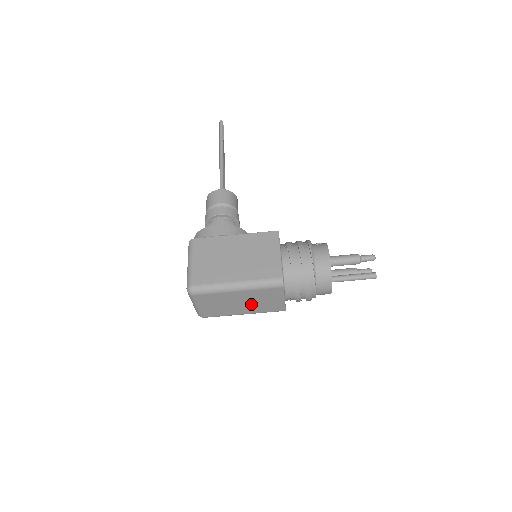
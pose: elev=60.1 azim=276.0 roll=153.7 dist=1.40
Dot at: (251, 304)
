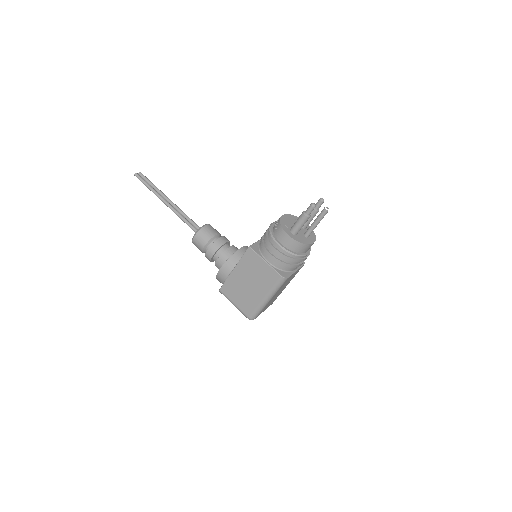
Dot at: (284, 286)
